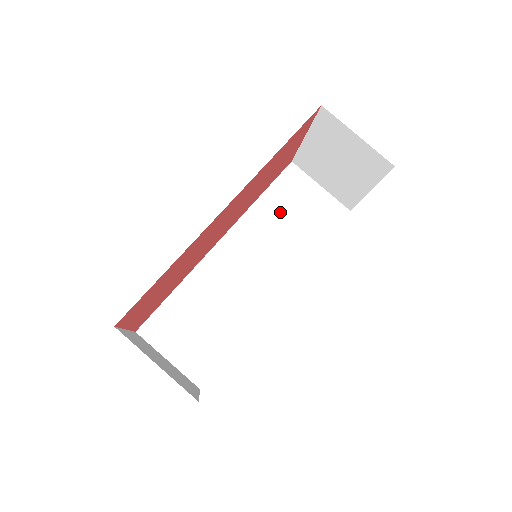
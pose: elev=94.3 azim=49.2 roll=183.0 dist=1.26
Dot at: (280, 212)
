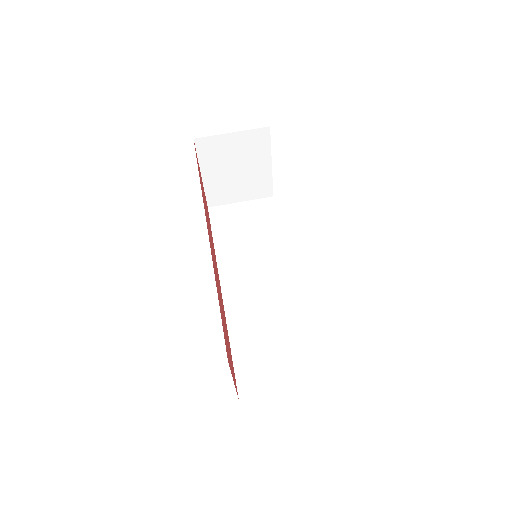
Dot at: (236, 237)
